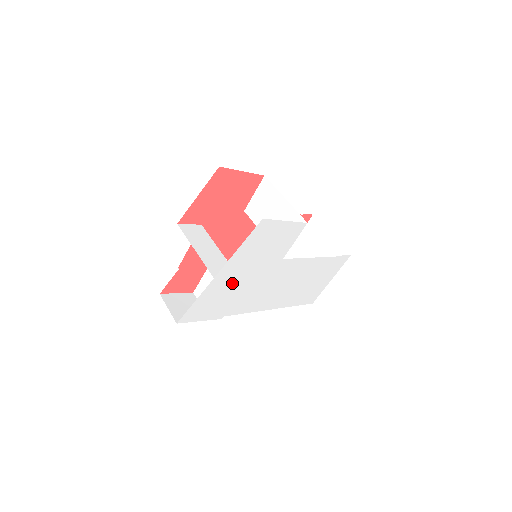
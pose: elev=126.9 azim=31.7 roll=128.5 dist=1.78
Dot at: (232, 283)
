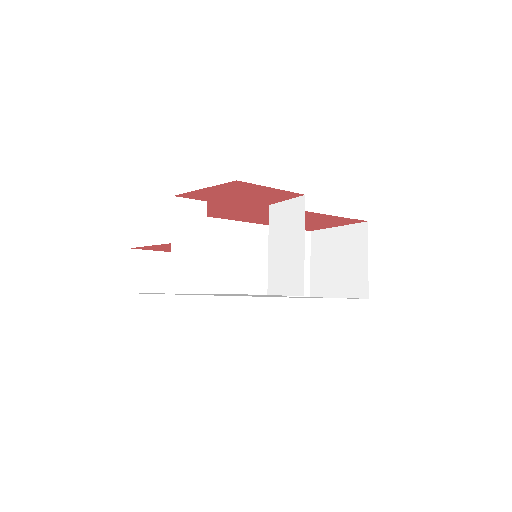
Dot at: occluded
